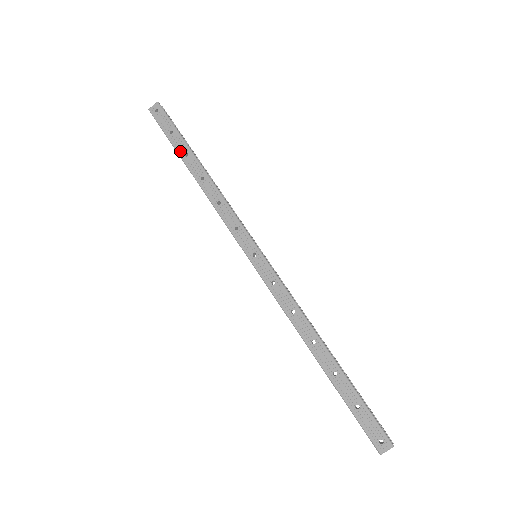
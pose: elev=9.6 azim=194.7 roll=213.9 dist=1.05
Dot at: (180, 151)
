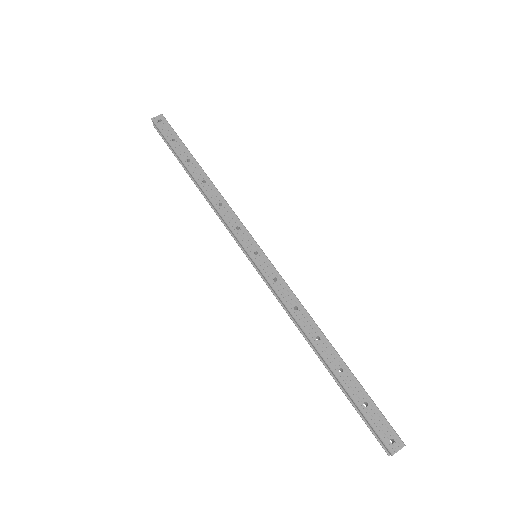
Dot at: (182, 156)
